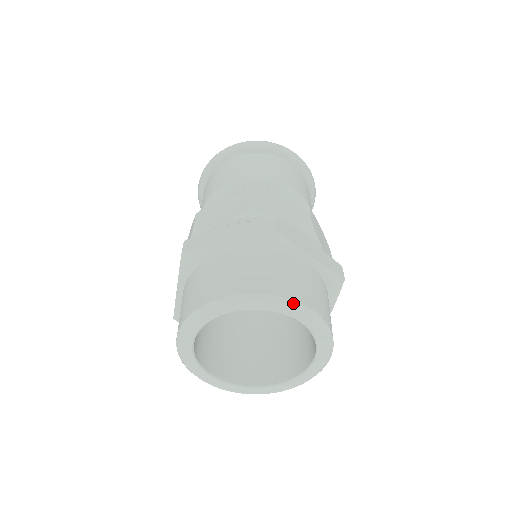
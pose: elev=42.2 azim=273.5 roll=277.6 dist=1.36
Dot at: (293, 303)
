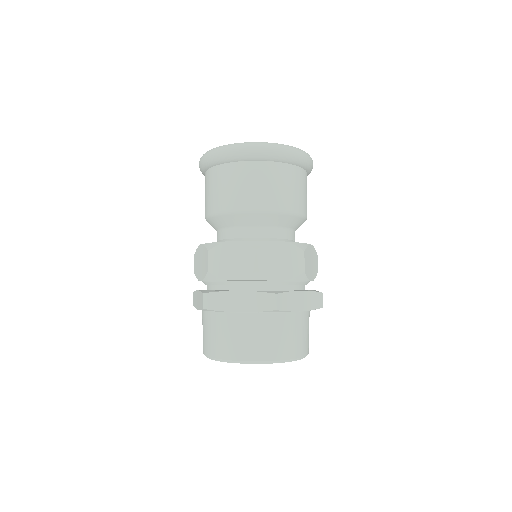
Dot at: (285, 361)
